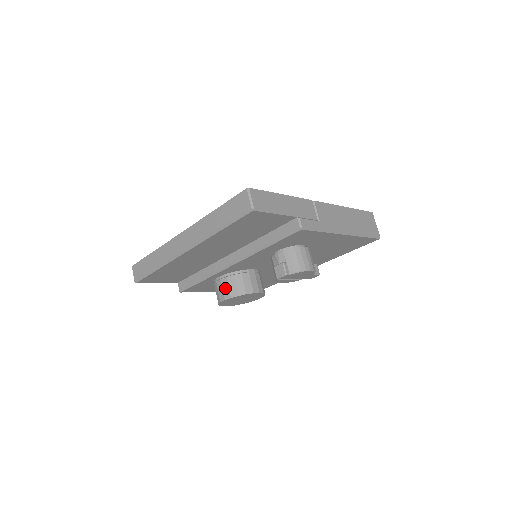
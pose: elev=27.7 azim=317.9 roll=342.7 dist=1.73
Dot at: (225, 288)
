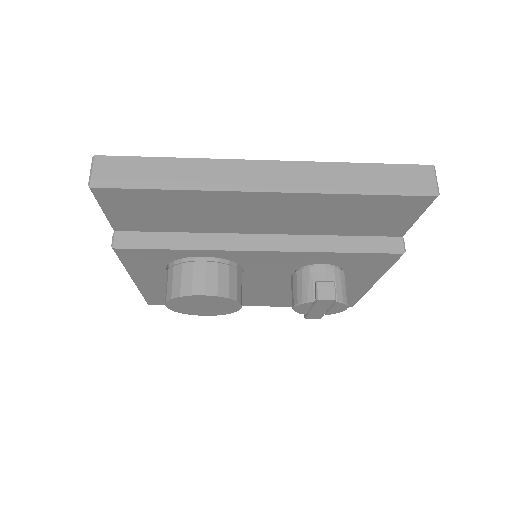
Dot at: (211, 277)
